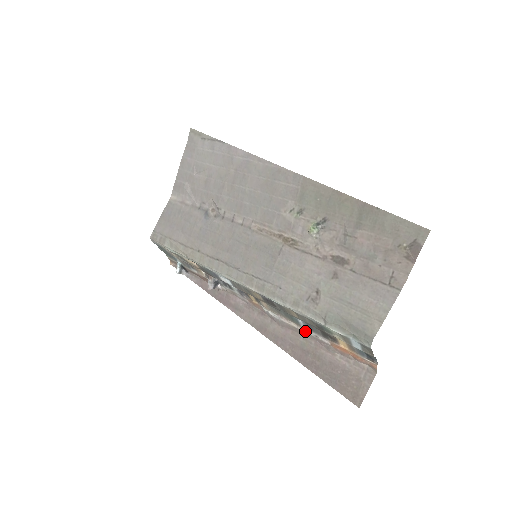
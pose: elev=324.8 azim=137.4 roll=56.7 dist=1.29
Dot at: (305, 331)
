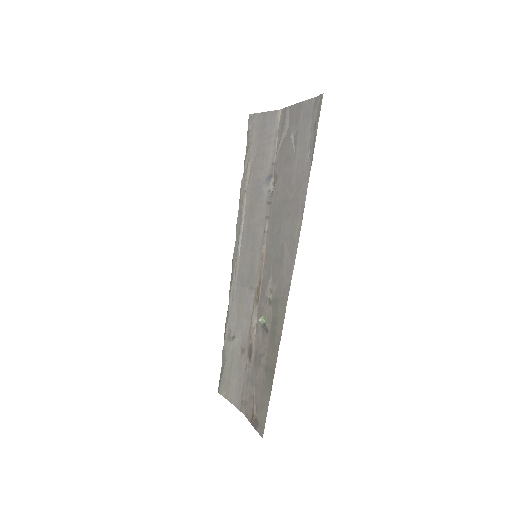
Dot at: occluded
